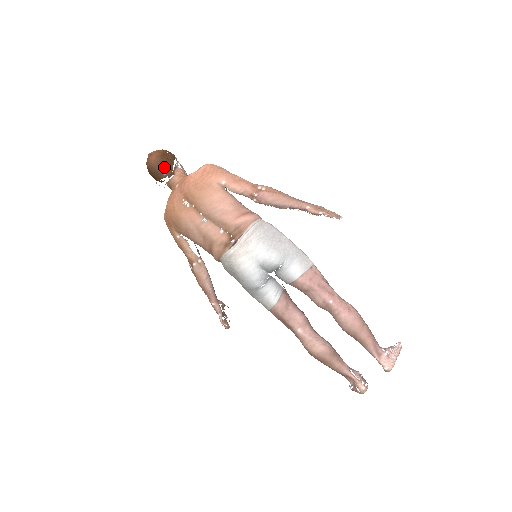
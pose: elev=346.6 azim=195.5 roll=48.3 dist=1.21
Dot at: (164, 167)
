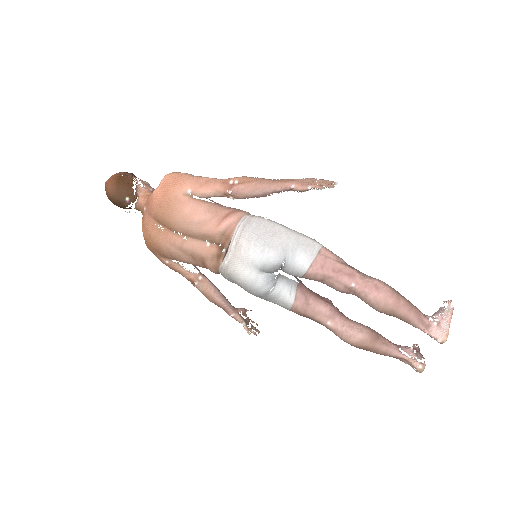
Dot at: (124, 194)
